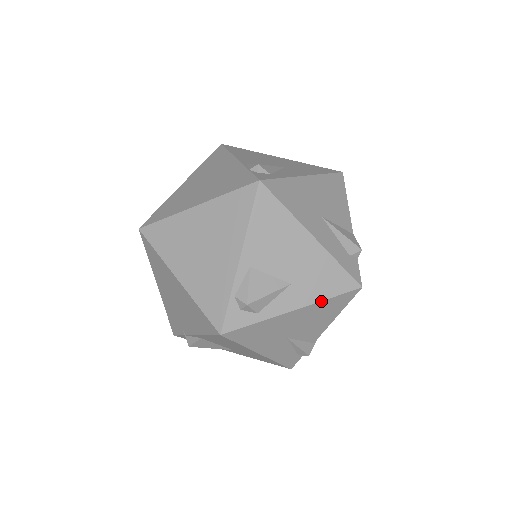
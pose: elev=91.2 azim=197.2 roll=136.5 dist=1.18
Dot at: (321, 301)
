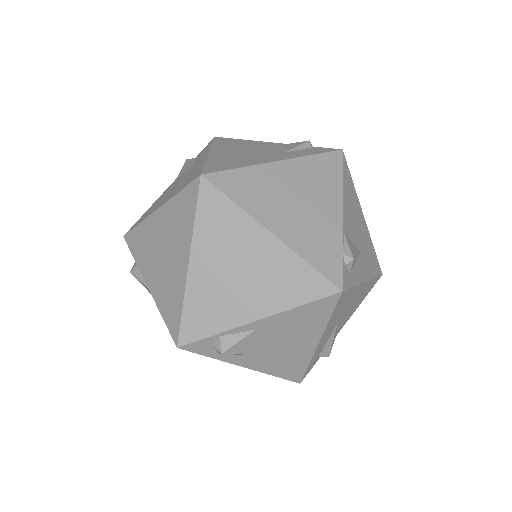
Dot at: (268, 374)
